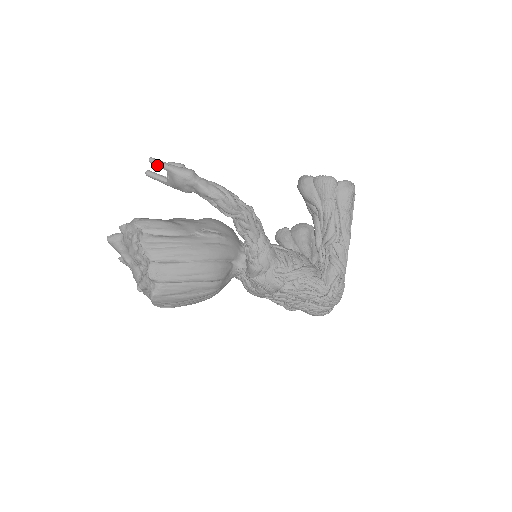
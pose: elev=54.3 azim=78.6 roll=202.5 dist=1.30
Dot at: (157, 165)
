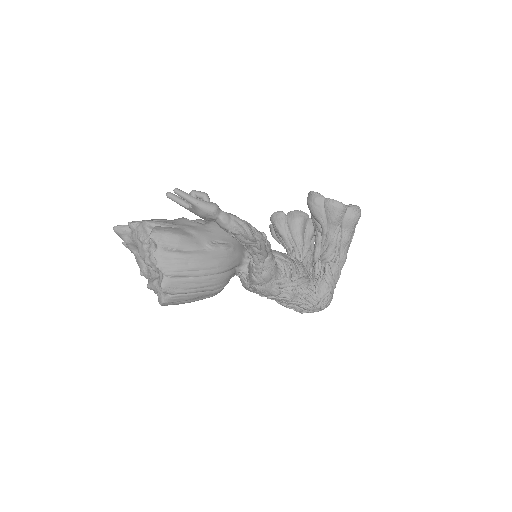
Dot at: (182, 197)
